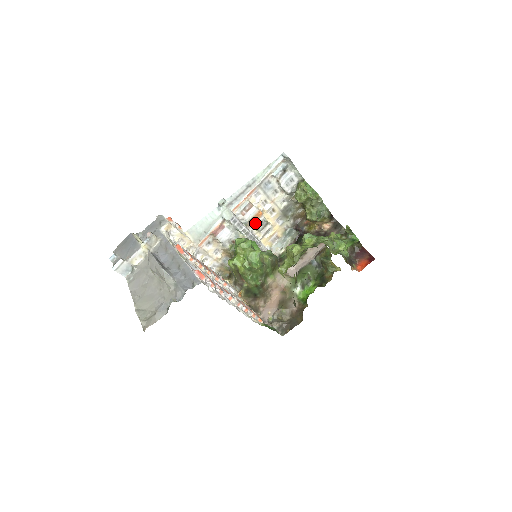
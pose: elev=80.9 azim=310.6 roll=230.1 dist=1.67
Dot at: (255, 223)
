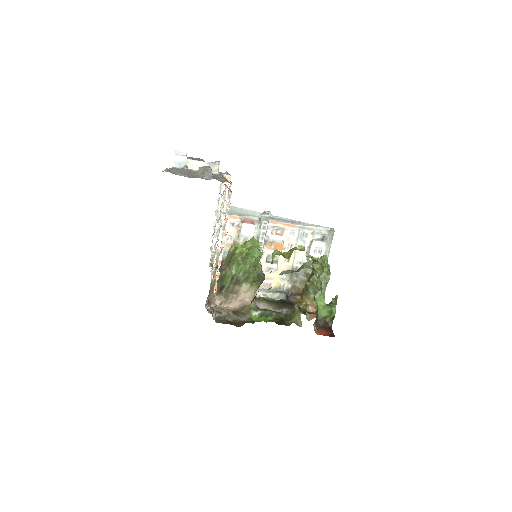
Dot at: (271, 250)
